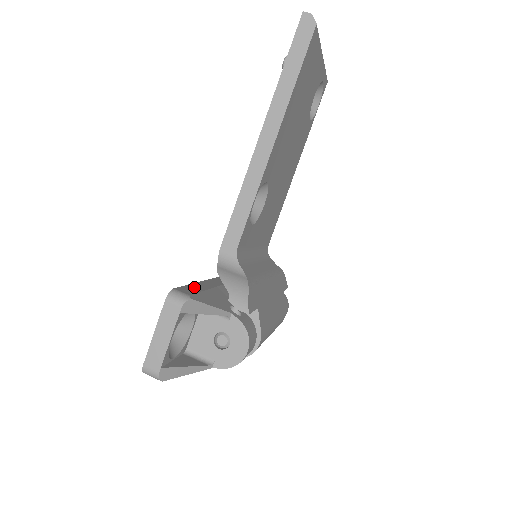
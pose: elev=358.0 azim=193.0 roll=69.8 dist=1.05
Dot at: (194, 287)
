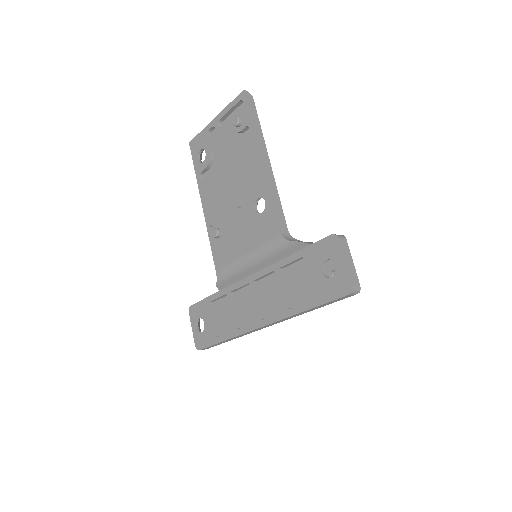
Dot at: (315, 244)
